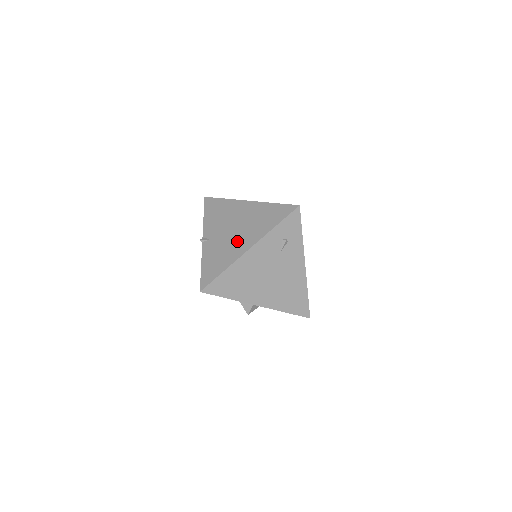
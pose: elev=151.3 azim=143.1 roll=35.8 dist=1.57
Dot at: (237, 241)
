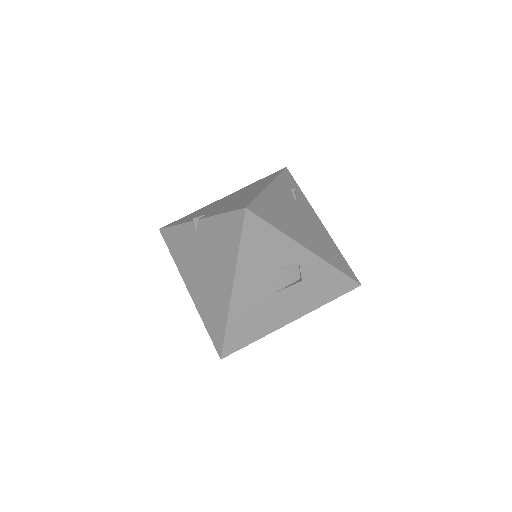
Dot at: (246, 194)
